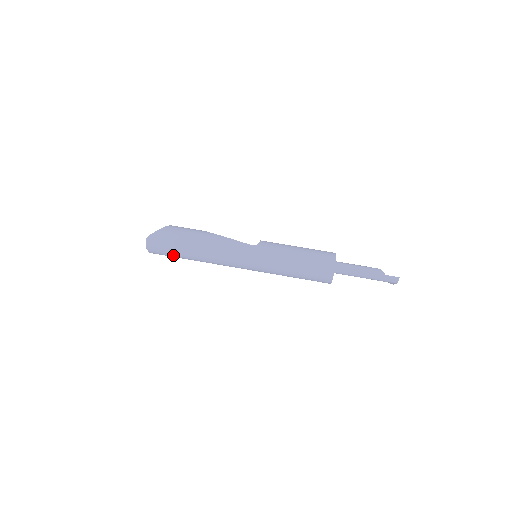
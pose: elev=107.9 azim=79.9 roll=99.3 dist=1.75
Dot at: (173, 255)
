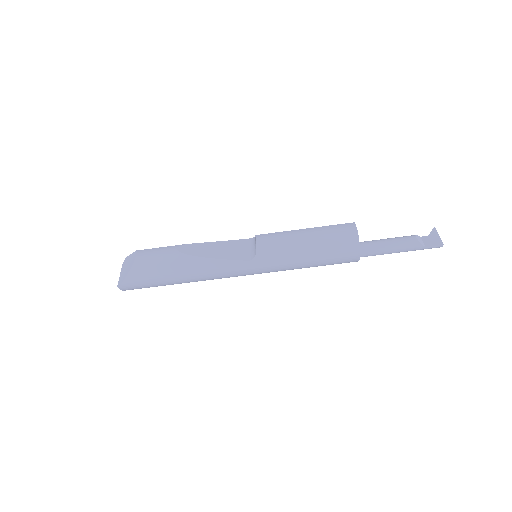
Dot at: occluded
